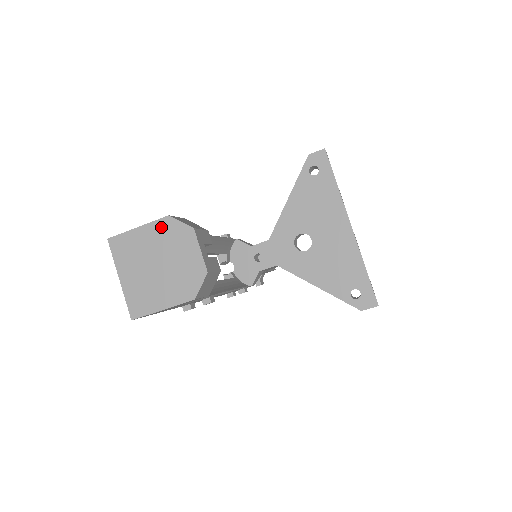
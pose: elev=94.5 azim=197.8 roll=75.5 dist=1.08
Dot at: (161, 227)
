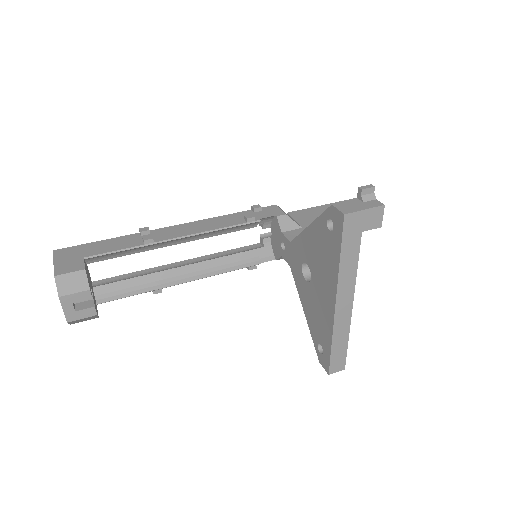
Dot at: occluded
